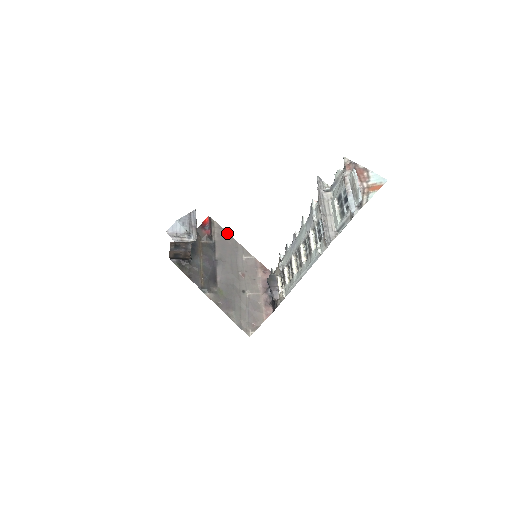
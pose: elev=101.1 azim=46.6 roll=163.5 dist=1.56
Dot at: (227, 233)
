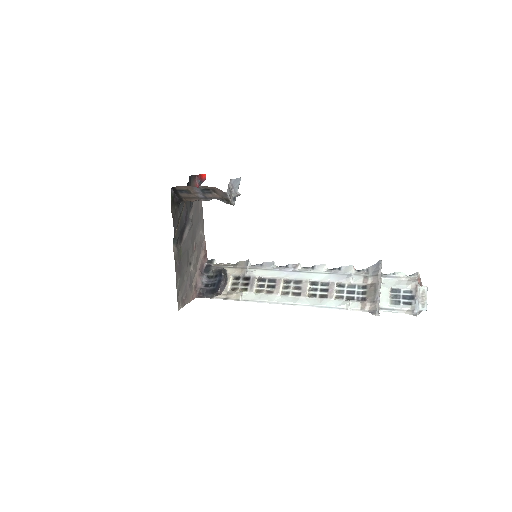
Dot at: occluded
